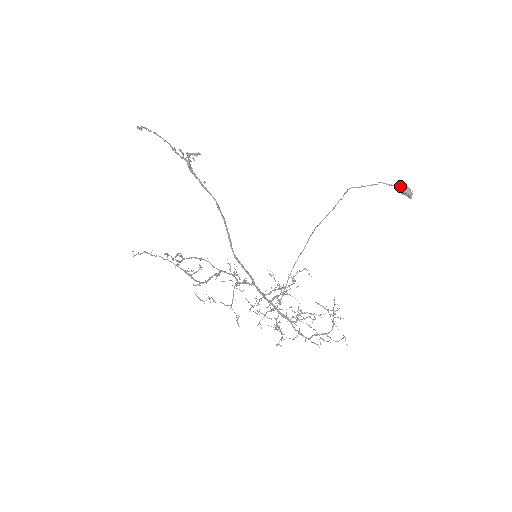
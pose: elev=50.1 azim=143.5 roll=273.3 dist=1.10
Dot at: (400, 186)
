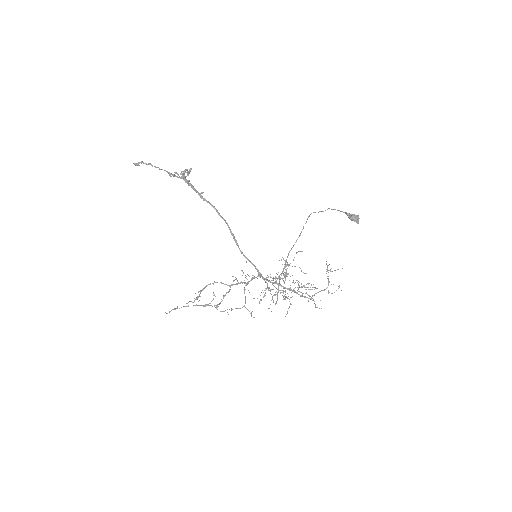
Dot at: (348, 214)
